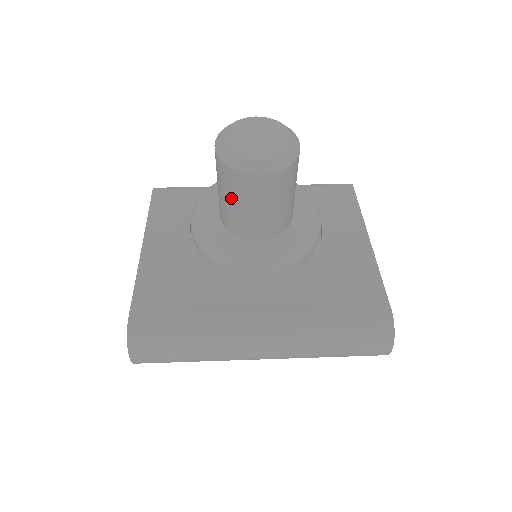
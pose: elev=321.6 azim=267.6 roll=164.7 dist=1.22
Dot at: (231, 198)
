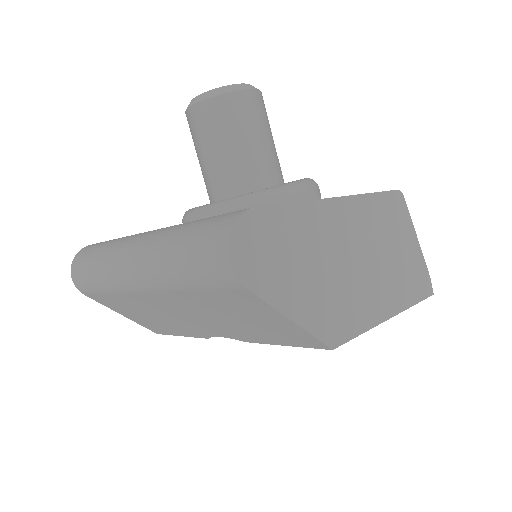
Dot at: (196, 150)
